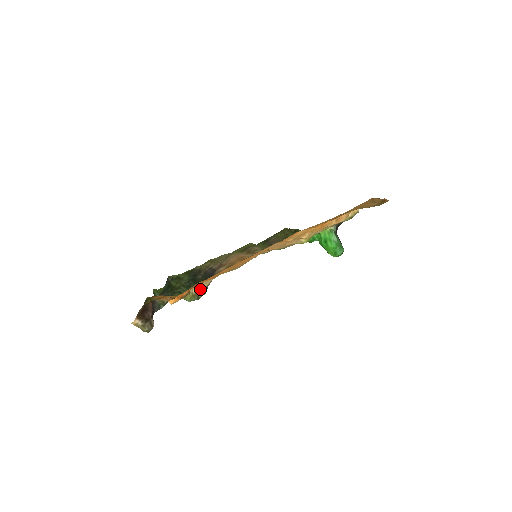
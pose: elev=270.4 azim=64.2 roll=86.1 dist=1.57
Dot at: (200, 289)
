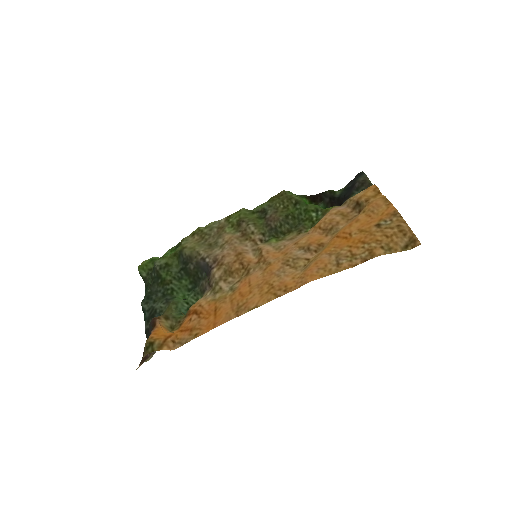
Dot at: occluded
